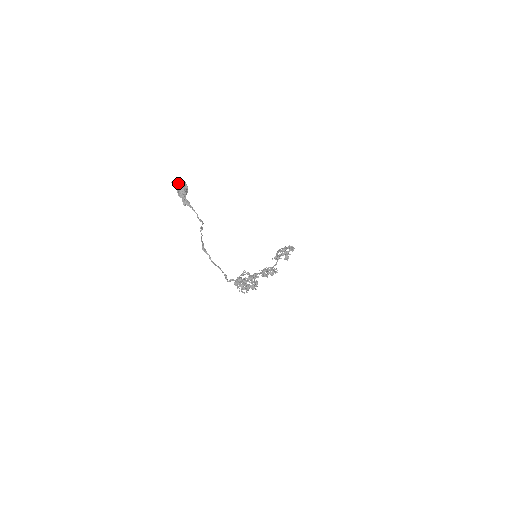
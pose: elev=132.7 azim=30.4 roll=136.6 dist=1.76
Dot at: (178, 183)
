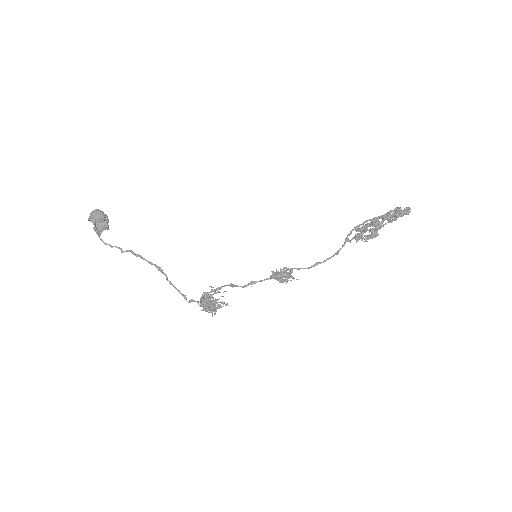
Dot at: (91, 213)
